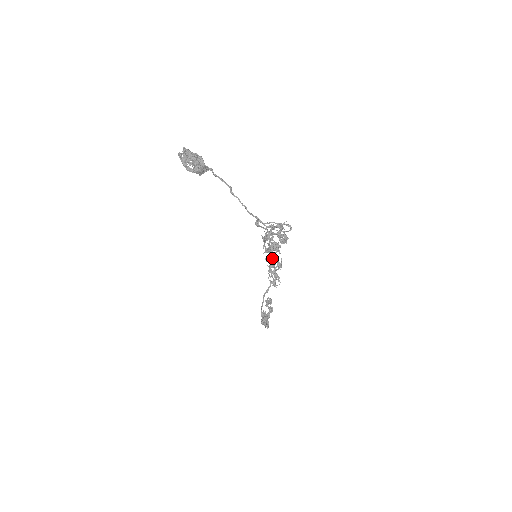
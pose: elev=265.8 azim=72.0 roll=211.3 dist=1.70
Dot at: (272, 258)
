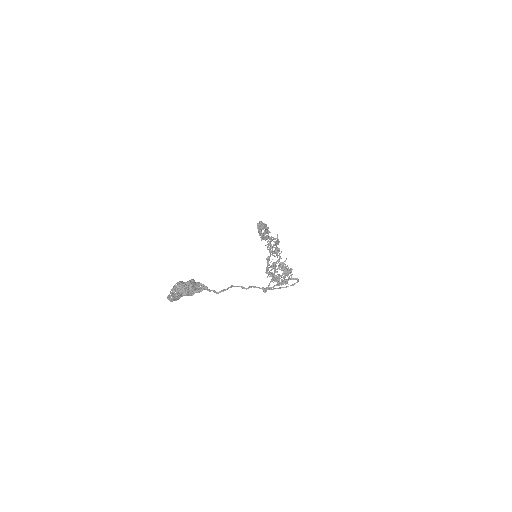
Dot at: occluded
